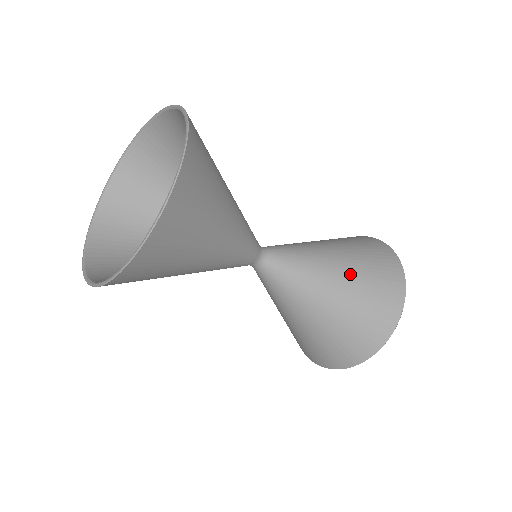
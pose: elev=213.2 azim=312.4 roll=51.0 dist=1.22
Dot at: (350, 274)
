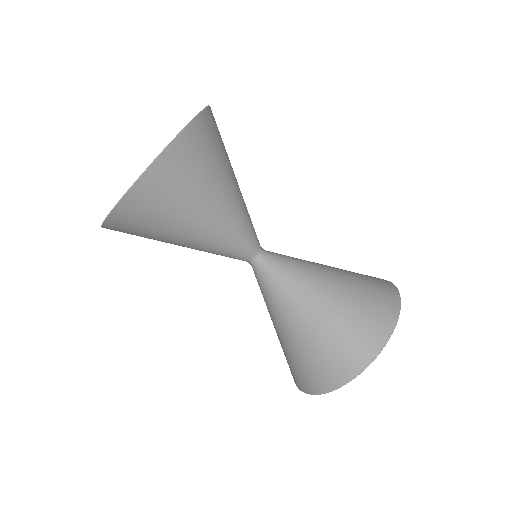
Dot at: occluded
